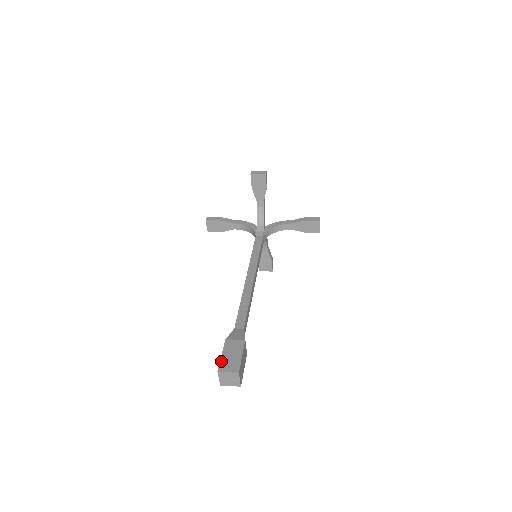
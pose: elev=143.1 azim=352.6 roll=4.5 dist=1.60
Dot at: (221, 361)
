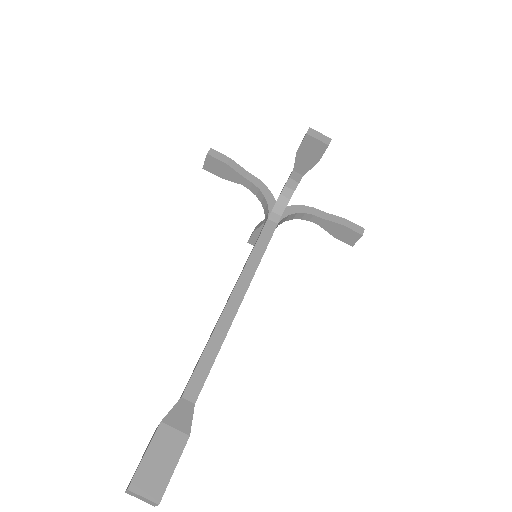
Dot at: (140, 468)
